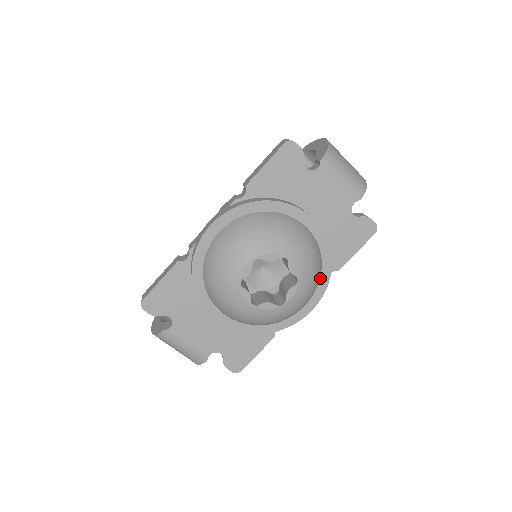
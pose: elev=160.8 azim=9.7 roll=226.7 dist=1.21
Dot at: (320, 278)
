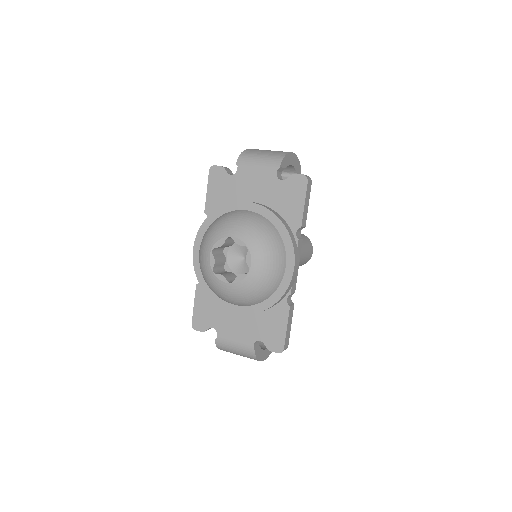
Dot at: (282, 240)
